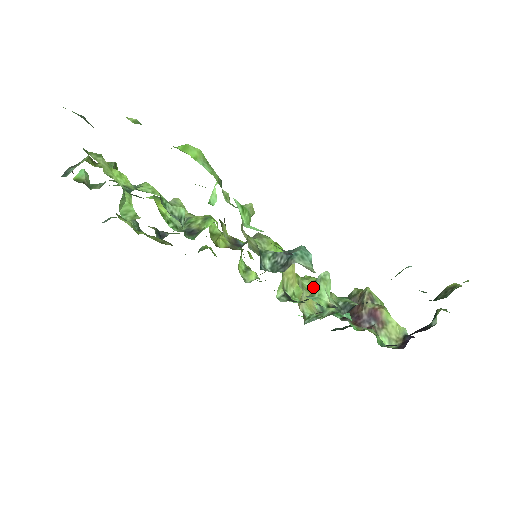
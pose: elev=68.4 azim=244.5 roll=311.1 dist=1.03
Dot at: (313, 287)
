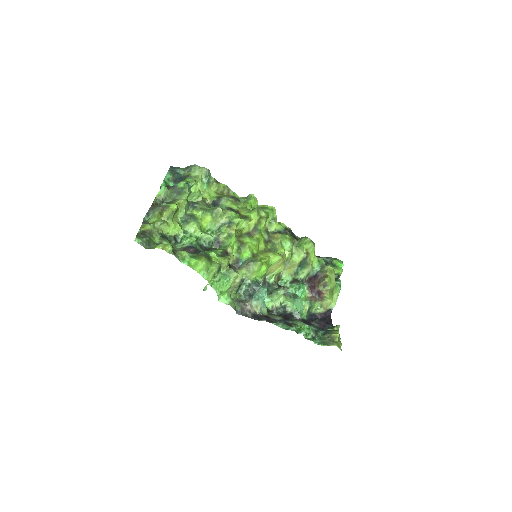
Dot at: (272, 293)
